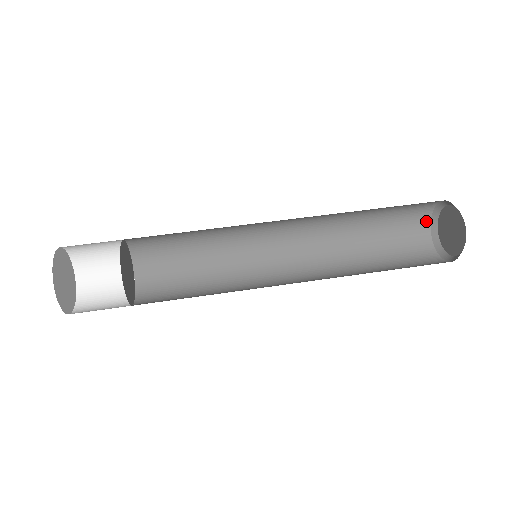
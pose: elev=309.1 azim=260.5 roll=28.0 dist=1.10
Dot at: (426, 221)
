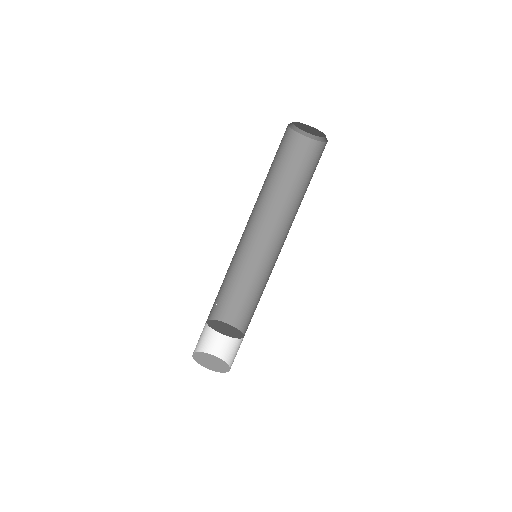
Dot at: (300, 138)
